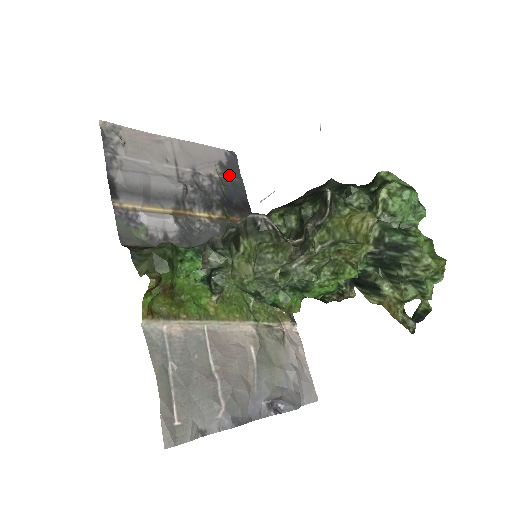
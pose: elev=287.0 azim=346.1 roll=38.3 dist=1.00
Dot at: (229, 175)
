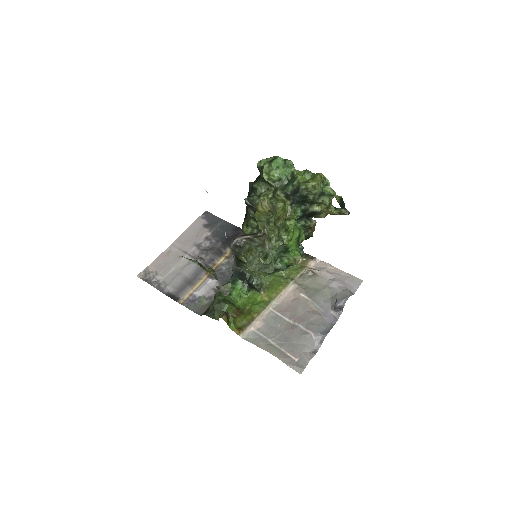
Dot at: (214, 226)
